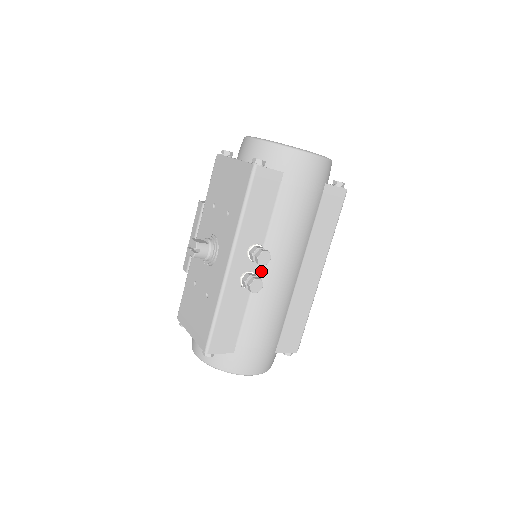
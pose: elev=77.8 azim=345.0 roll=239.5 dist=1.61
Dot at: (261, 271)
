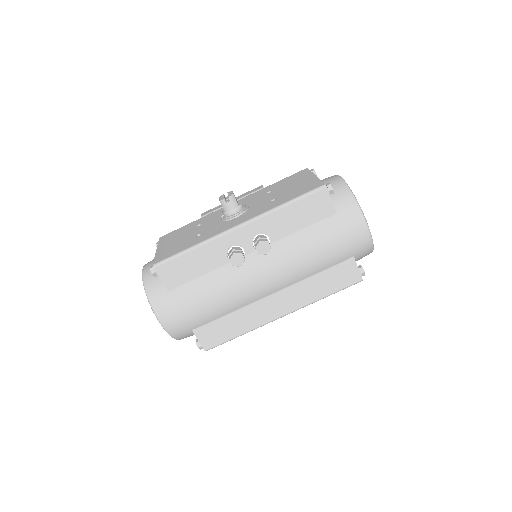
Dot at: (250, 258)
